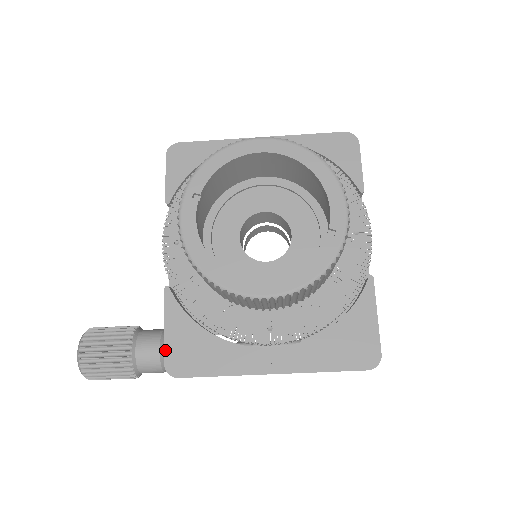
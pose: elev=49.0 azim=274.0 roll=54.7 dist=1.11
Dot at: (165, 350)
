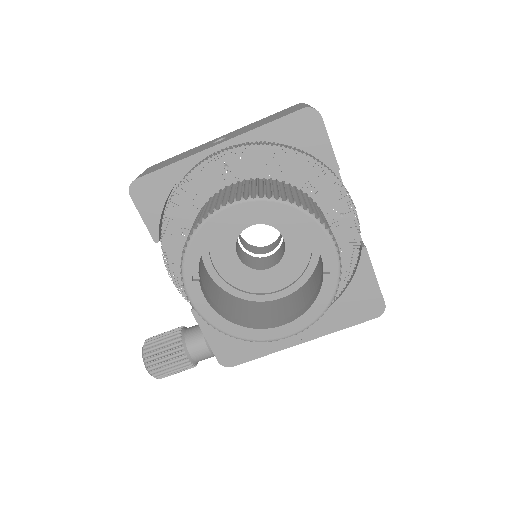
Dot at: (214, 353)
